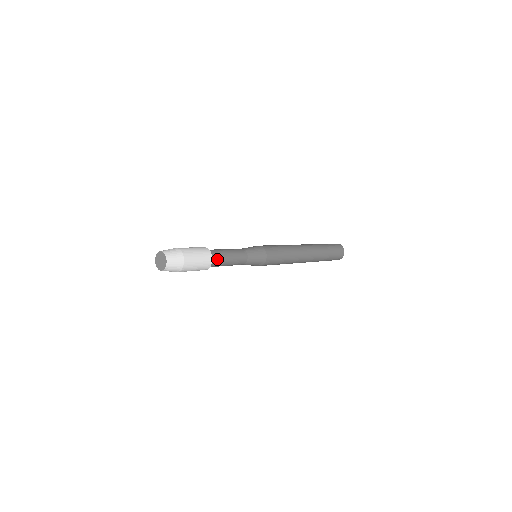
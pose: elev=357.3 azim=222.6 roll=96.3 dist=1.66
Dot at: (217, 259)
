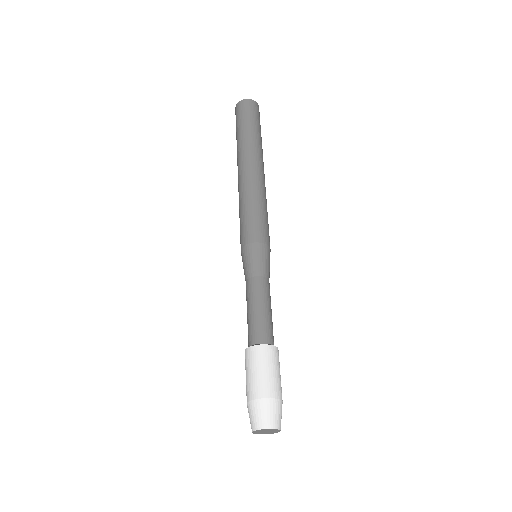
Dot at: (268, 334)
